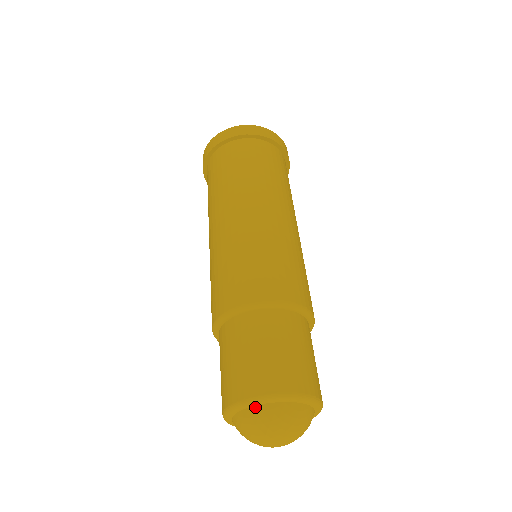
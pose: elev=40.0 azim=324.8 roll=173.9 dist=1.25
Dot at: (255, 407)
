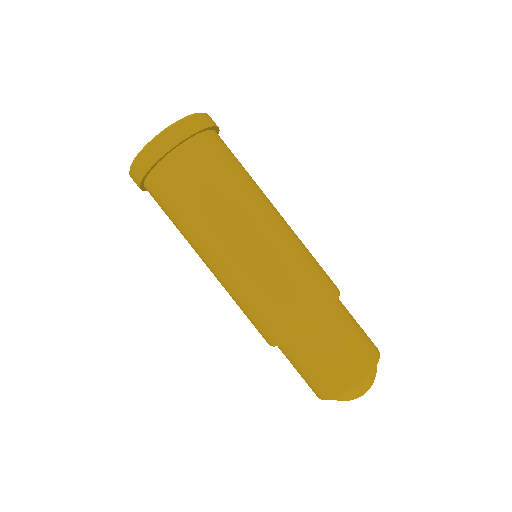
Dot at: occluded
